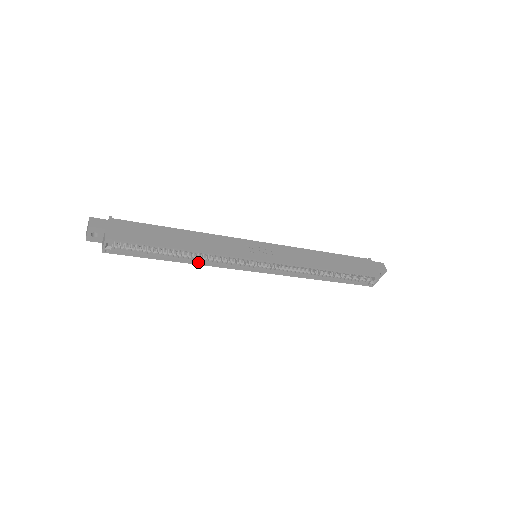
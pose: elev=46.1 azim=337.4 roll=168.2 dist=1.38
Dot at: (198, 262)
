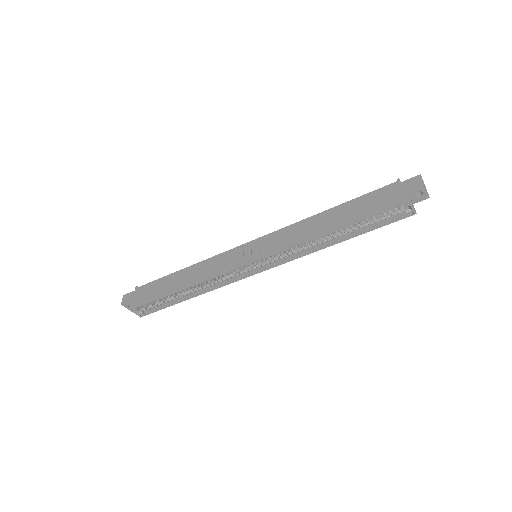
Dot at: (207, 290)
